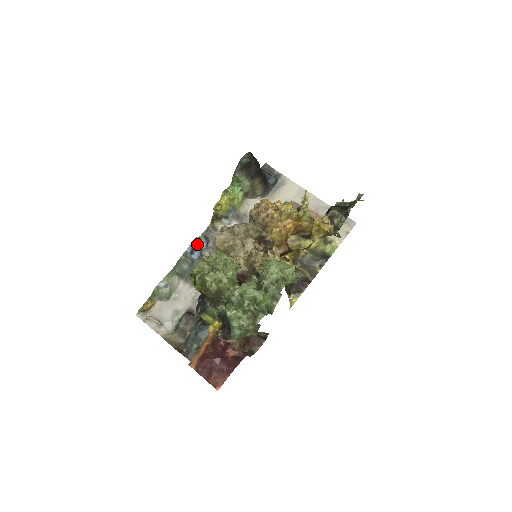
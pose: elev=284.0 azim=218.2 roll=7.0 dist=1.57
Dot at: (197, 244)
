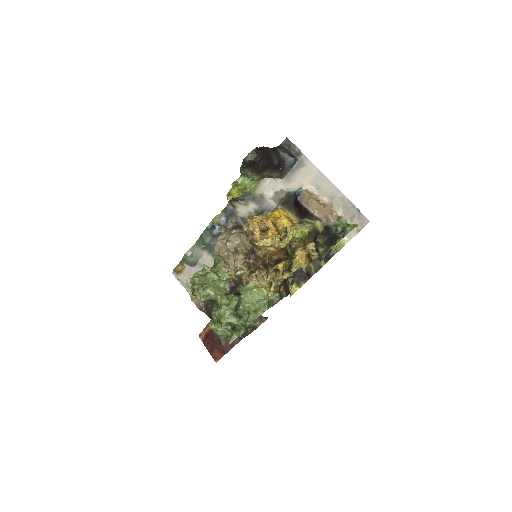
Dot at: (217, 221)
